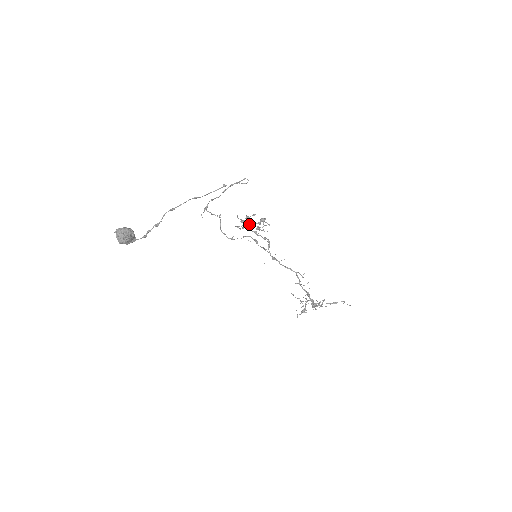
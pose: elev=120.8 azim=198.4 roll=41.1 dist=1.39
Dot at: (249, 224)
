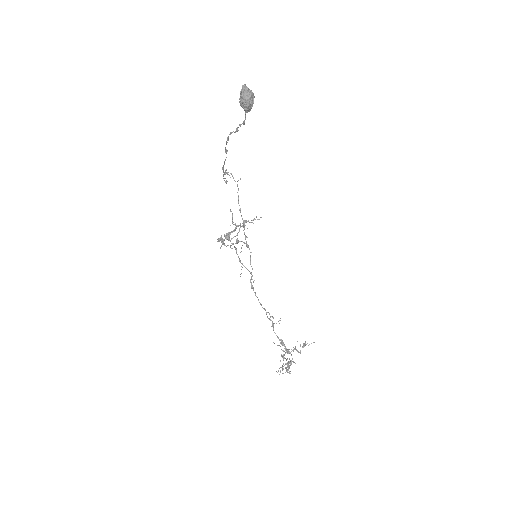
Dot at: (236, 227)
